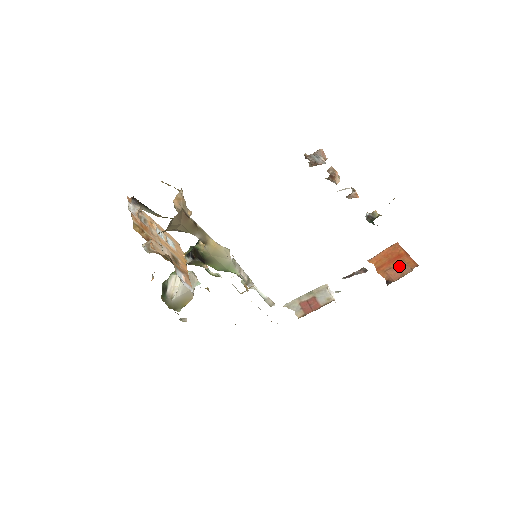
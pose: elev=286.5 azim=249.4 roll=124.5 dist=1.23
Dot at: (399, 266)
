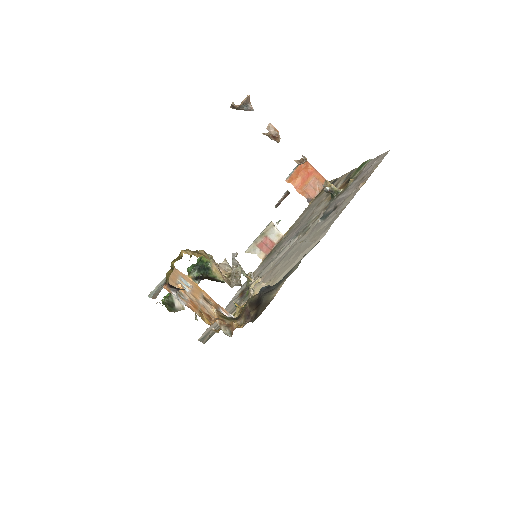
Dot at: (313, 184)
